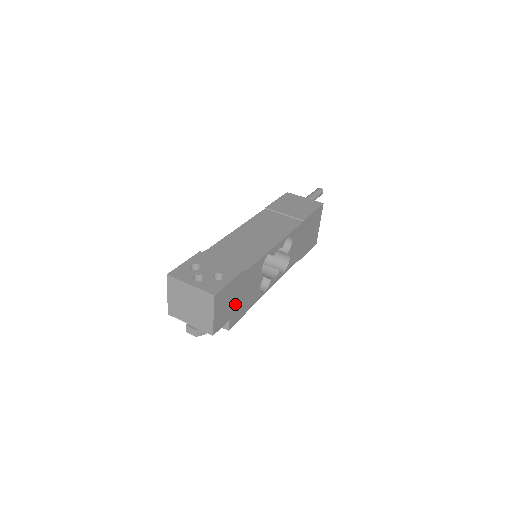
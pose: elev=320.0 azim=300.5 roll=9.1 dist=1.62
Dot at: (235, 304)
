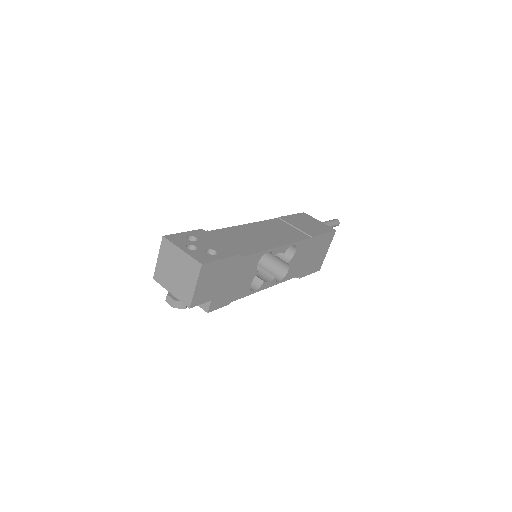
Dot at: (221, 287)
